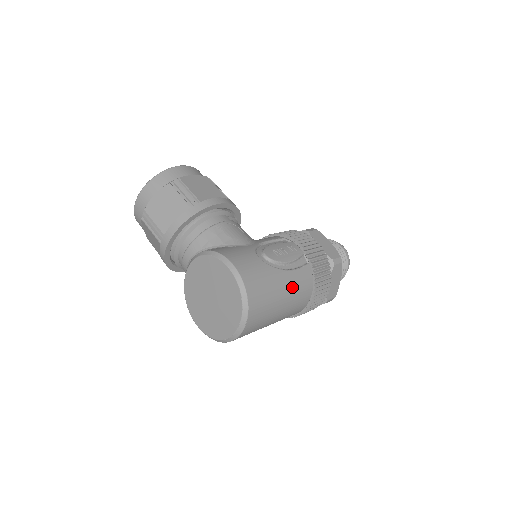
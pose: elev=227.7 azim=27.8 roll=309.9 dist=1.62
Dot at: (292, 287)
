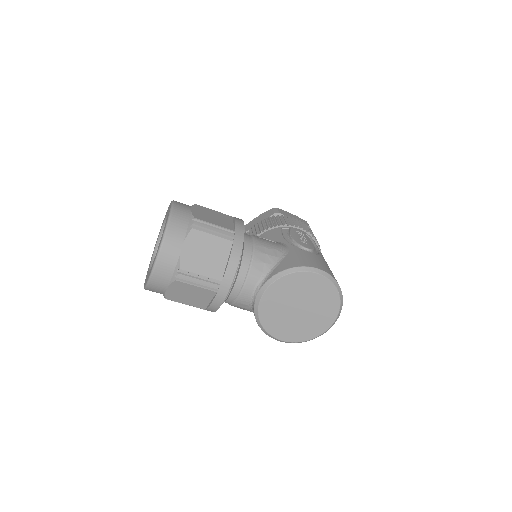
Dot at: occluded
